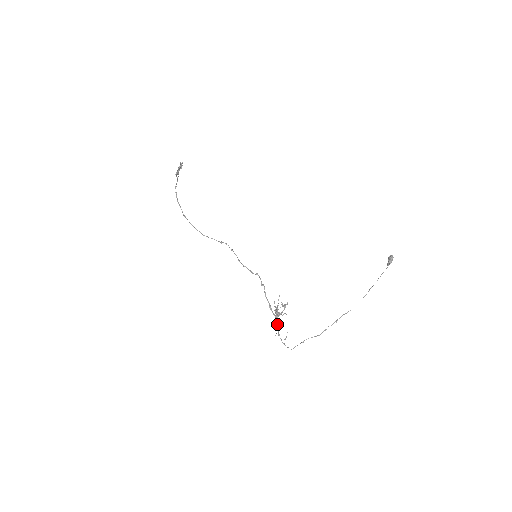
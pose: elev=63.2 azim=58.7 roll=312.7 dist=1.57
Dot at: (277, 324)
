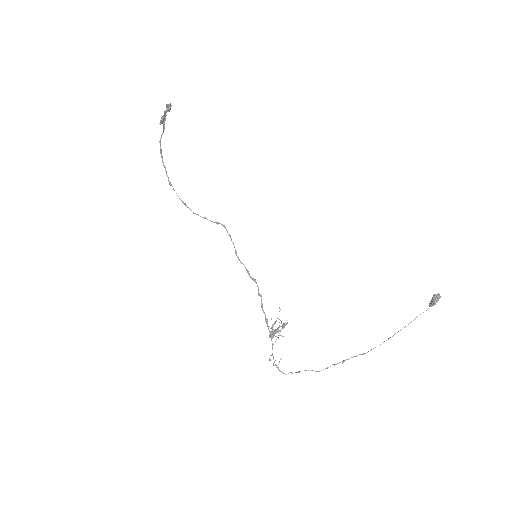
Dot at: (272, 344)
